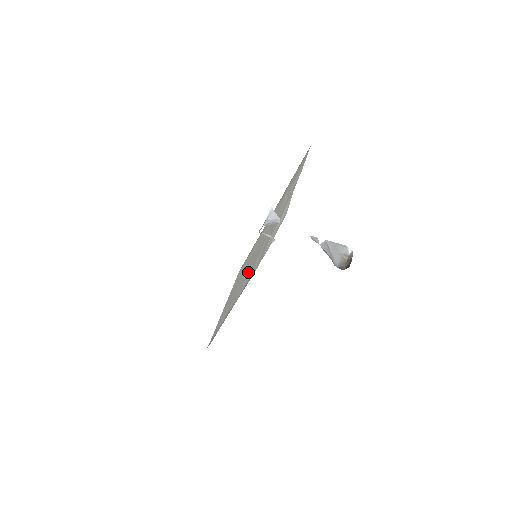
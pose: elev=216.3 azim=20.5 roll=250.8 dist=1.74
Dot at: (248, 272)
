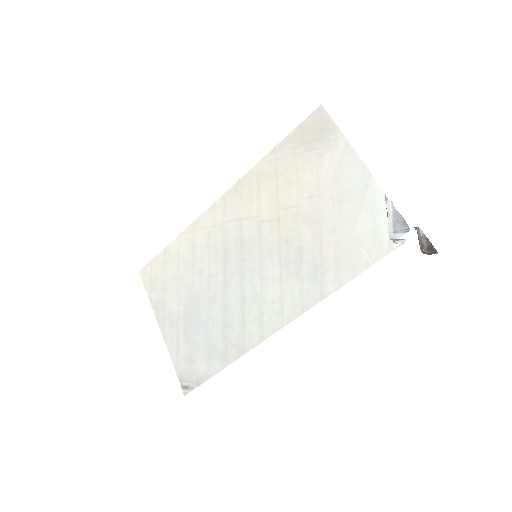
Dot at: (269, 281)
